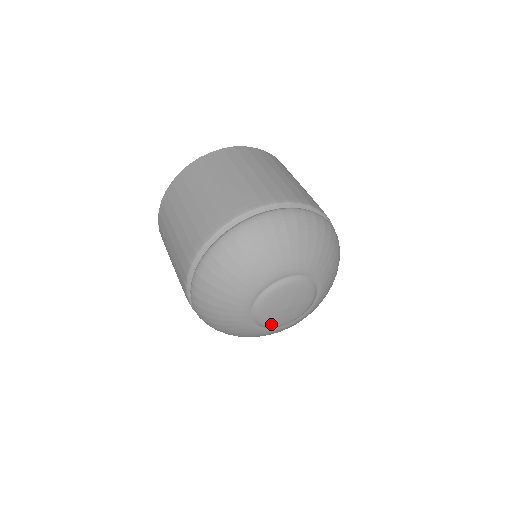
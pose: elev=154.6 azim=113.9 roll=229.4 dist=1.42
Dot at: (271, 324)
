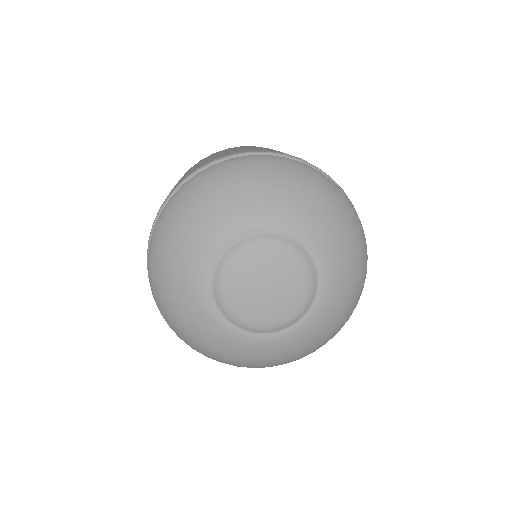
Dot at: (244, 318)
